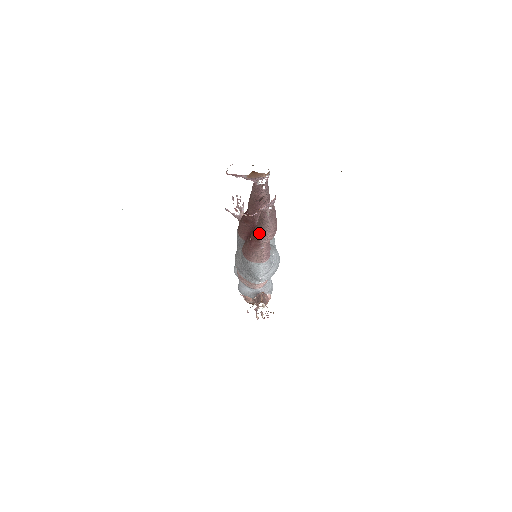
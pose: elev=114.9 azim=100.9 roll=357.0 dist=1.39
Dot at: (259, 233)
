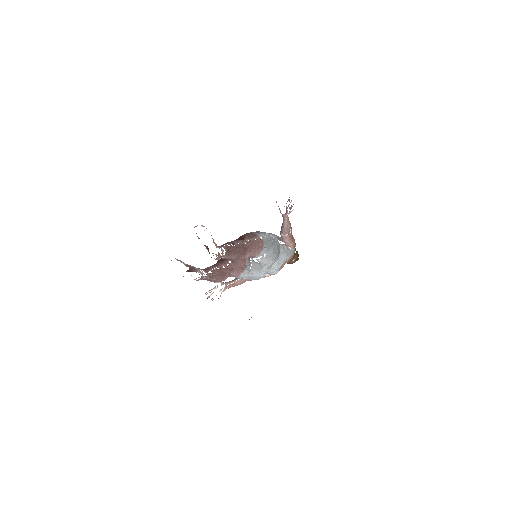
Dot at: occluded
